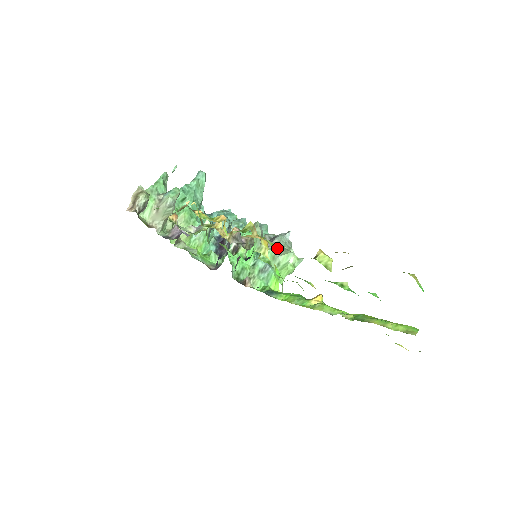
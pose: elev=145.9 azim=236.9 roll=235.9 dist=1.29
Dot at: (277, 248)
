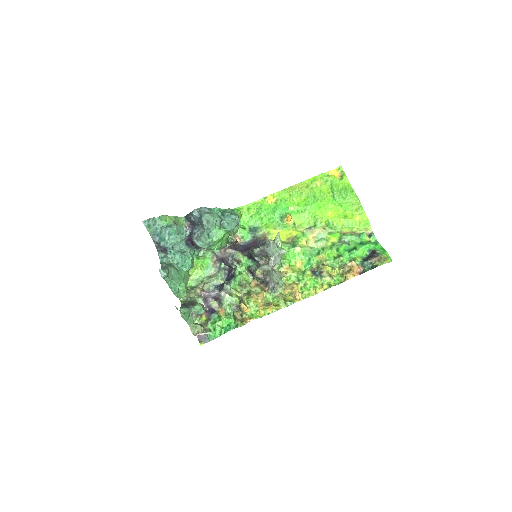
Dot at: (310, 288)
